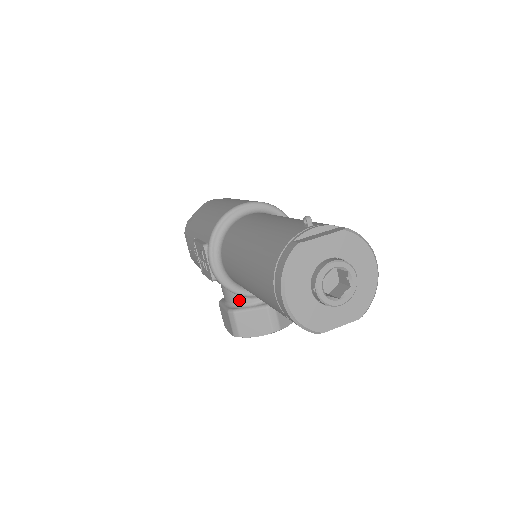
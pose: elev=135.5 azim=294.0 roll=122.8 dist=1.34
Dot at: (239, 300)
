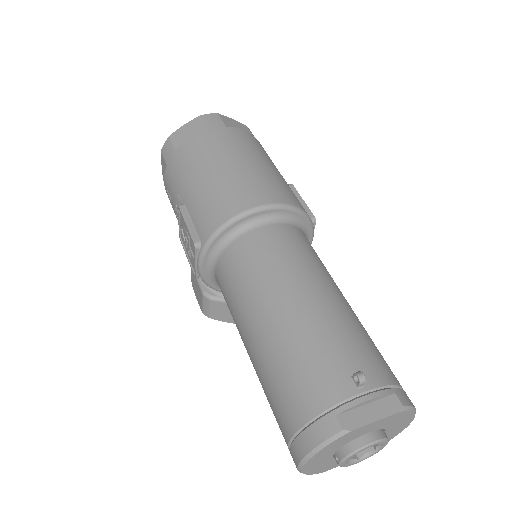
Dot at: occluded
